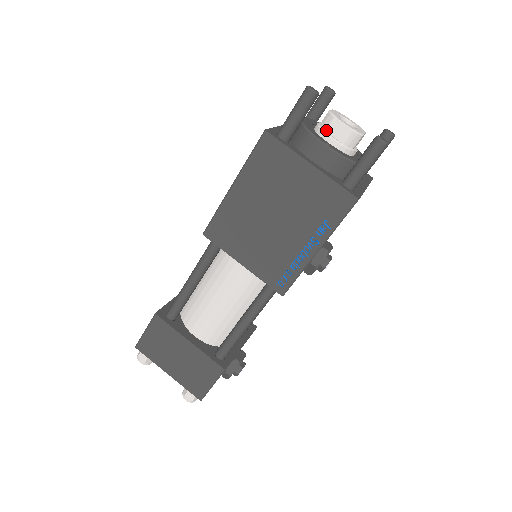
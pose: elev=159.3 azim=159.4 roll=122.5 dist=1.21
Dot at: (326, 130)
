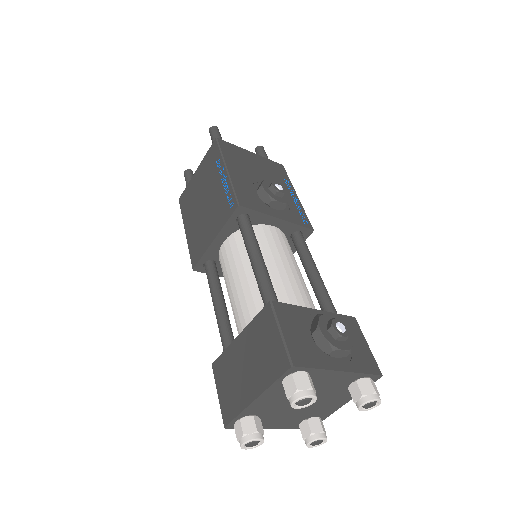
Dot at: occluded
